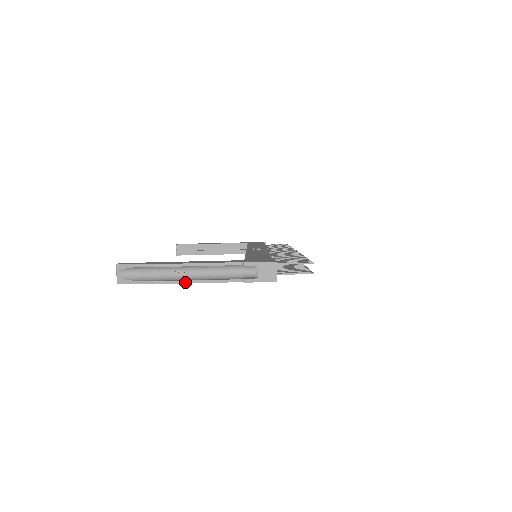
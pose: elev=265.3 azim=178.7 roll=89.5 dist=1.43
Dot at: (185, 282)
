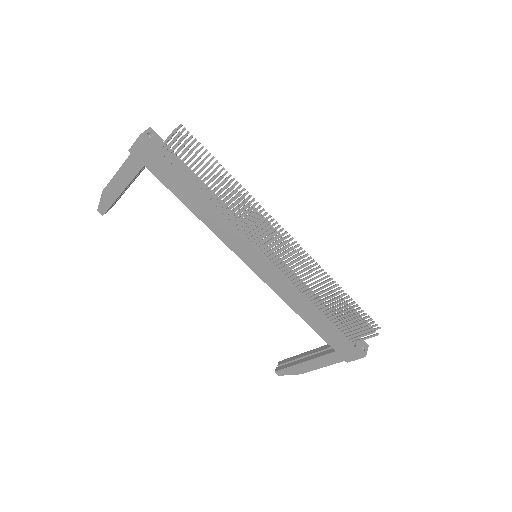
Dot at: (112, 178)
